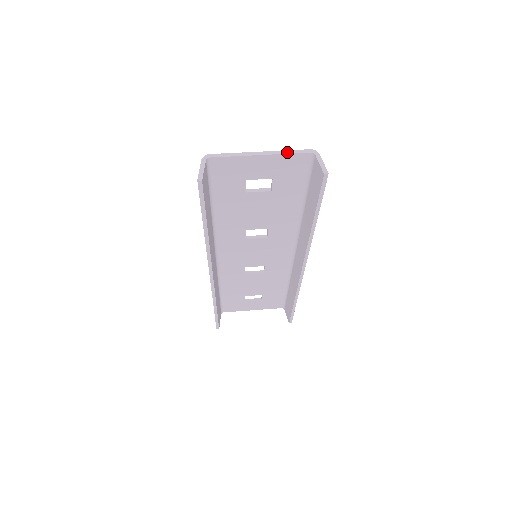
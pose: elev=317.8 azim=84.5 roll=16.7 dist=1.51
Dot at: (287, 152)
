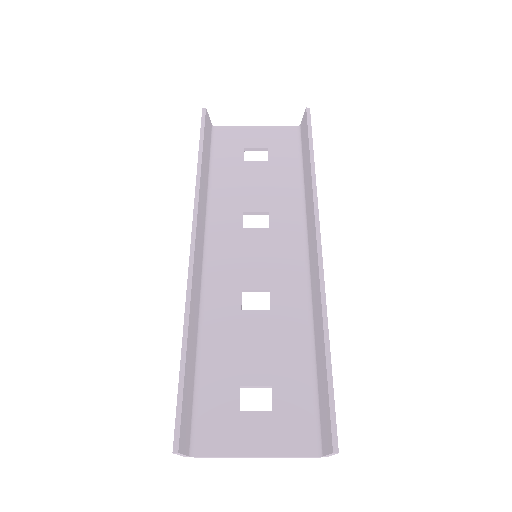
Dot at: (278, 127)
